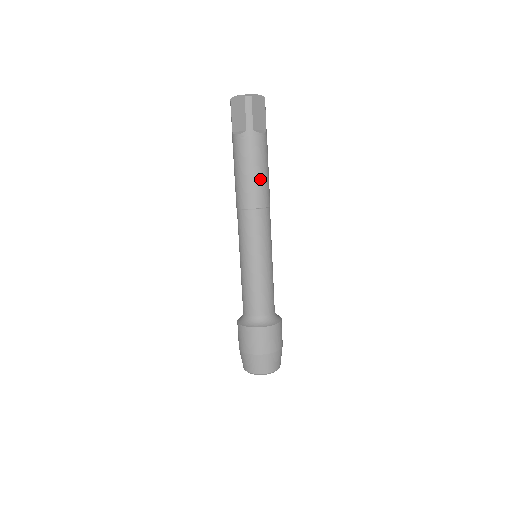
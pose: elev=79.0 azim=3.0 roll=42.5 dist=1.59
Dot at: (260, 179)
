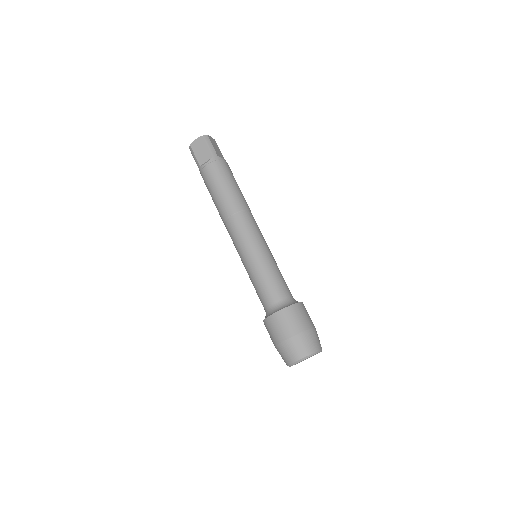
Dot at: (237, 189)
